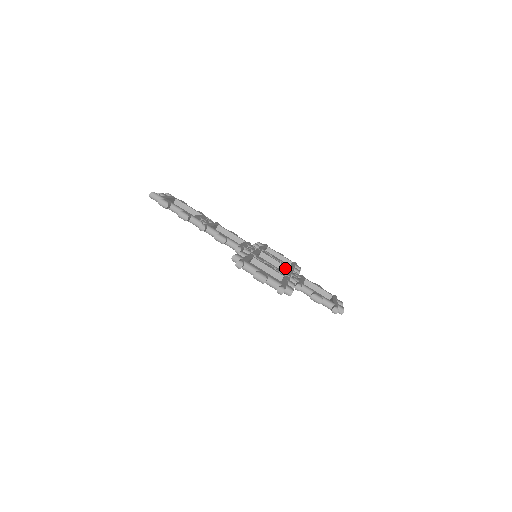
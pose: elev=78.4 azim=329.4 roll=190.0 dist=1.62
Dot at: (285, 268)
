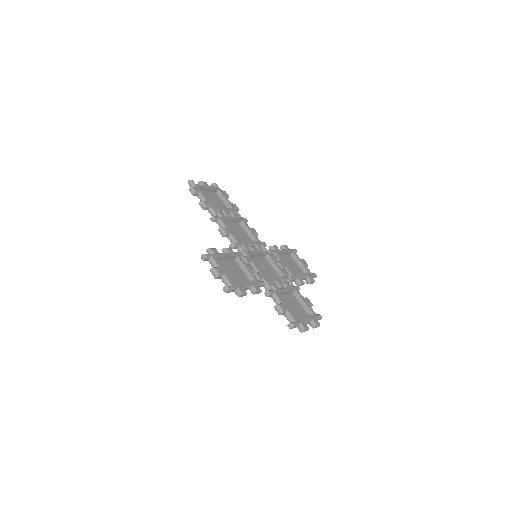
Dot at: (282, 275)
